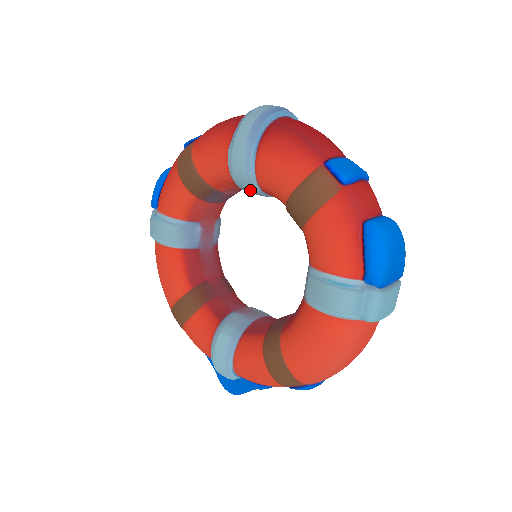
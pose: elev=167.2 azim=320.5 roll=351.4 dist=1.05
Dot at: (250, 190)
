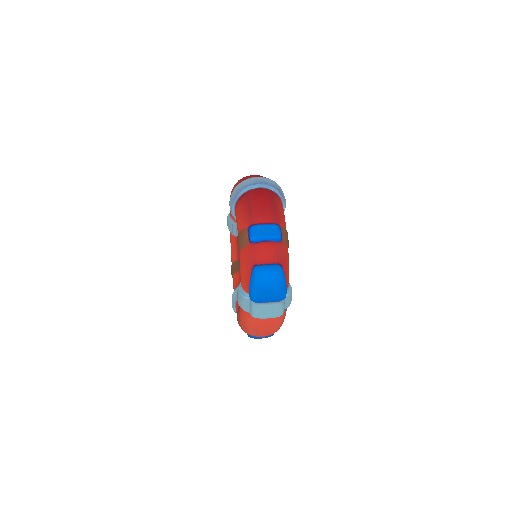
Dot at: occluded
